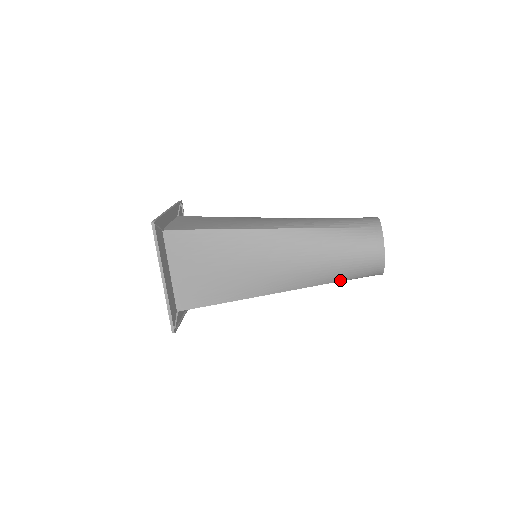
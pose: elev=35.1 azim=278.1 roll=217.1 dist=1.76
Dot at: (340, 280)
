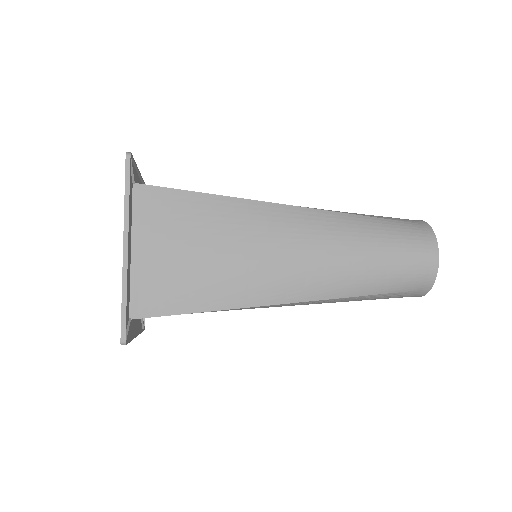
Dot at: (377, 292)
